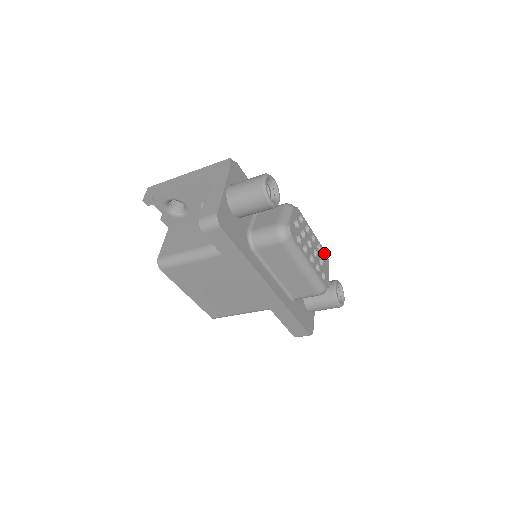
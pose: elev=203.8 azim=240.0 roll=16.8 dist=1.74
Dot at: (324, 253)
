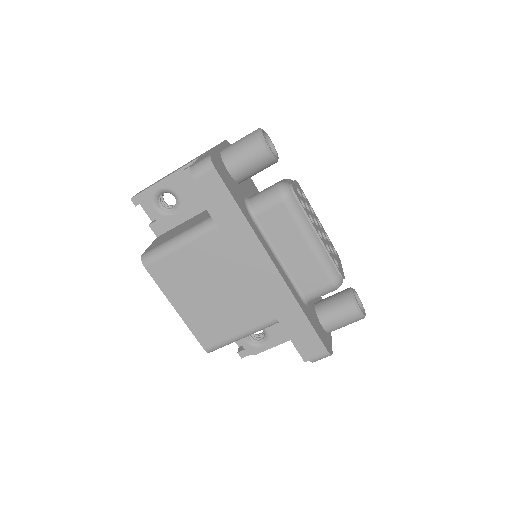
Dot at: (334, 249)
